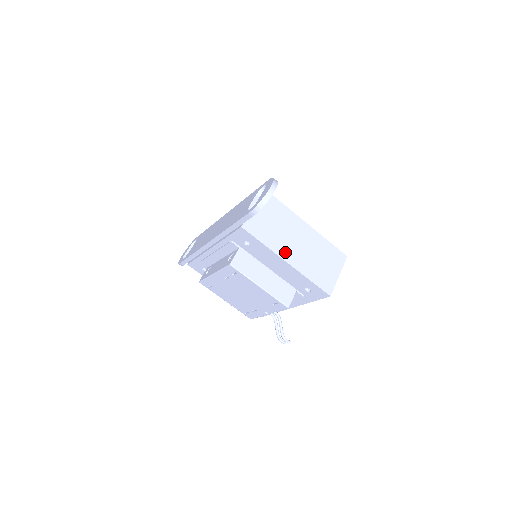
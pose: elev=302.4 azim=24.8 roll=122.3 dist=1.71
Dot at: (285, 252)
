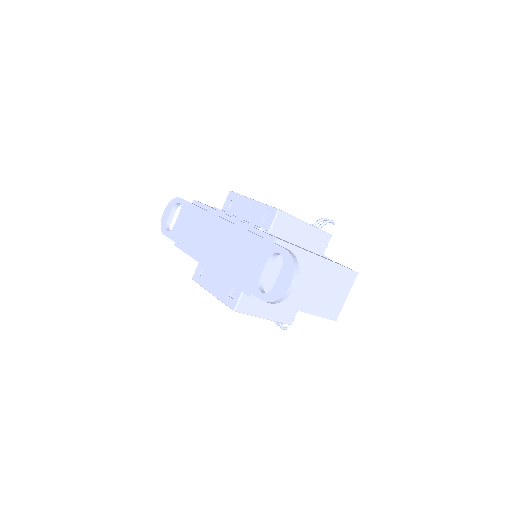
Dot at: (295, 301)
